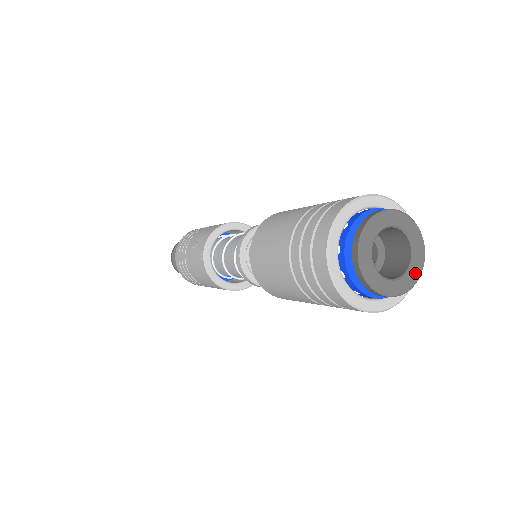
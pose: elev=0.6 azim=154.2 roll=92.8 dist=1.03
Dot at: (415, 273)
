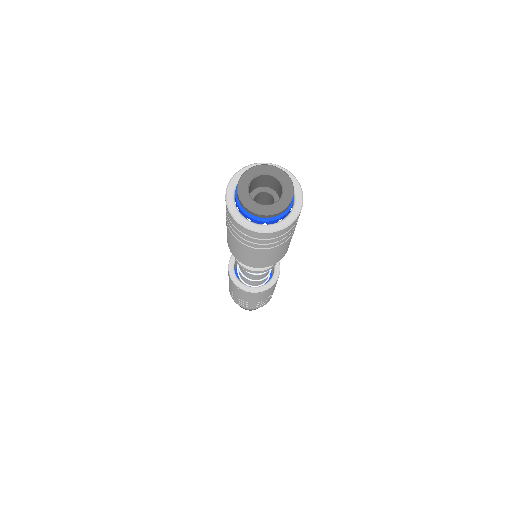
Dot at: (284, 202)
